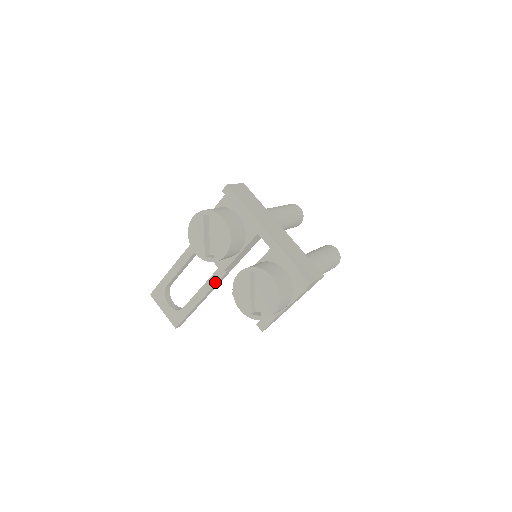
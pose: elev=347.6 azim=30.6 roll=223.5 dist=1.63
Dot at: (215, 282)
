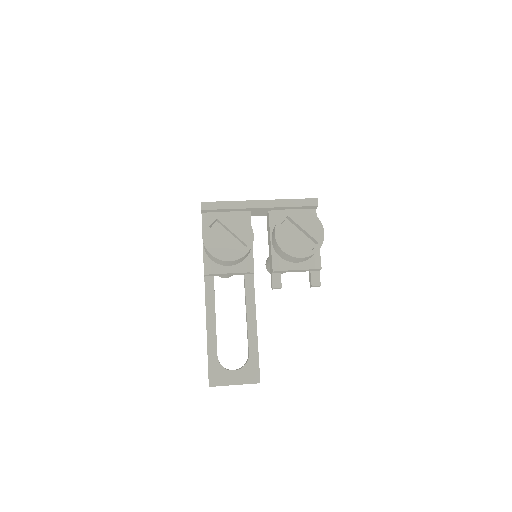
Dot at: (253, 297)
